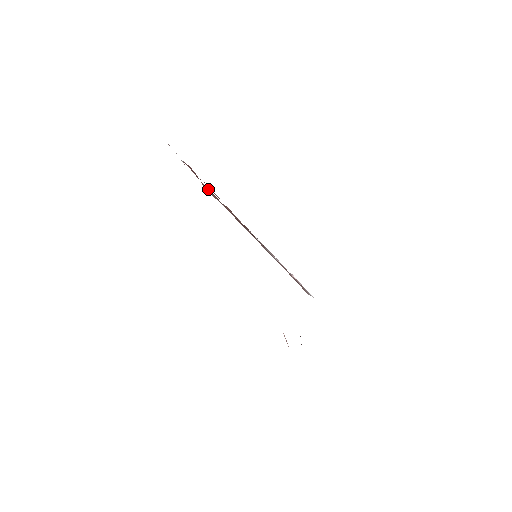
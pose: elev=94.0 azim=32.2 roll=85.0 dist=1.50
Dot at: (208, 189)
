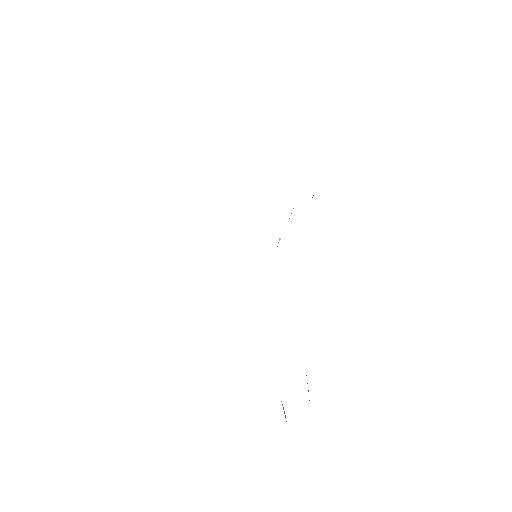
Dot at: occluded
